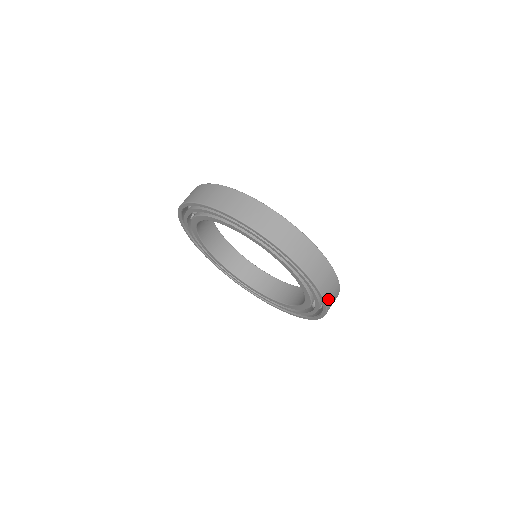
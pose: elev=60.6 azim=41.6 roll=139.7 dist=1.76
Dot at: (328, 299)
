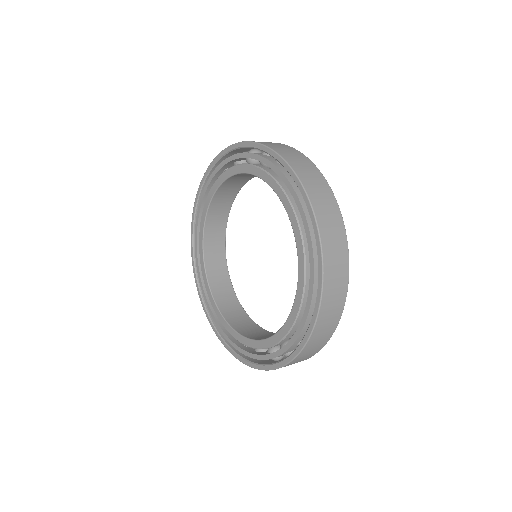
Dot at: (326, 301)
